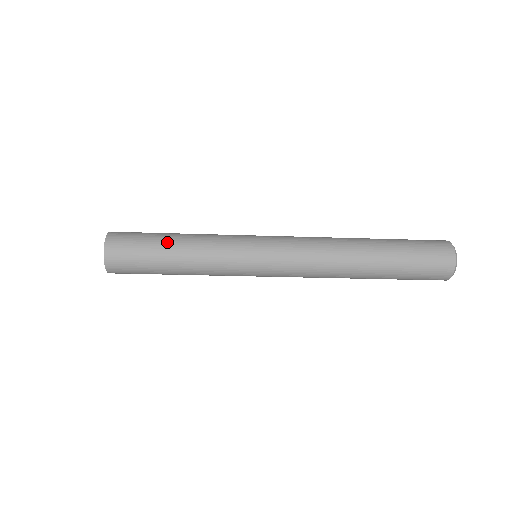
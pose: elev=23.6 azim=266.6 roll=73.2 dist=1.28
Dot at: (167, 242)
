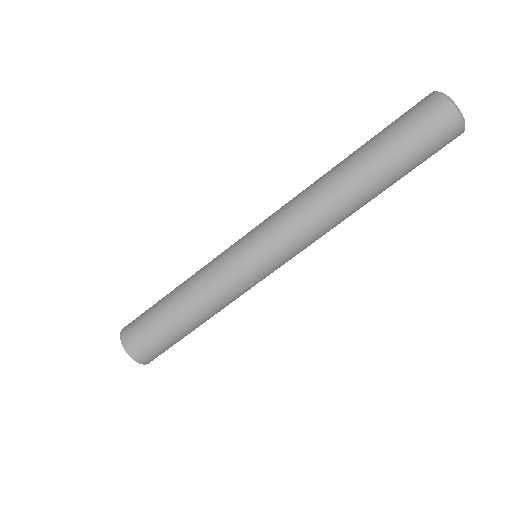
Dot at: occluded
